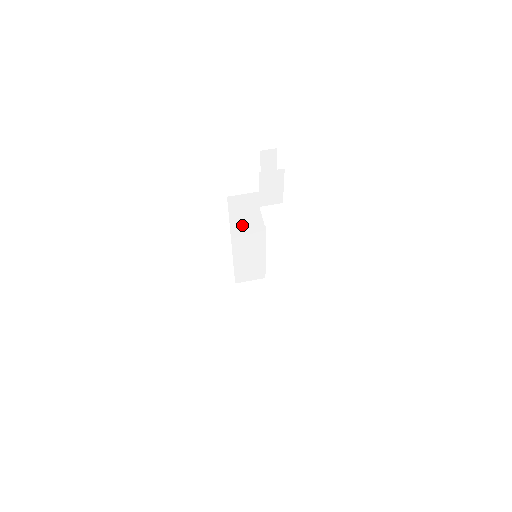
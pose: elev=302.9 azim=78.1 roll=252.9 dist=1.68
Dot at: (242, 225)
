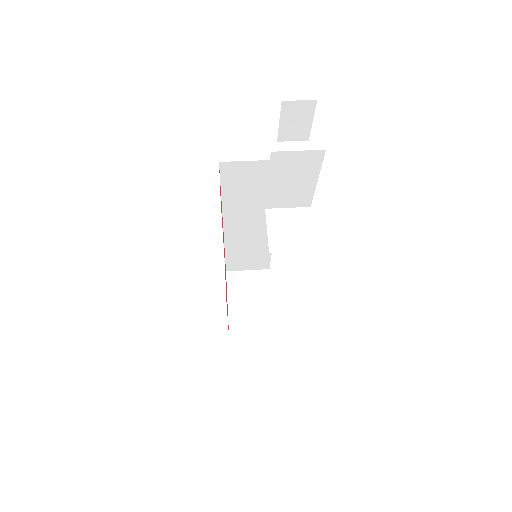
Dot at: (241, 204)
